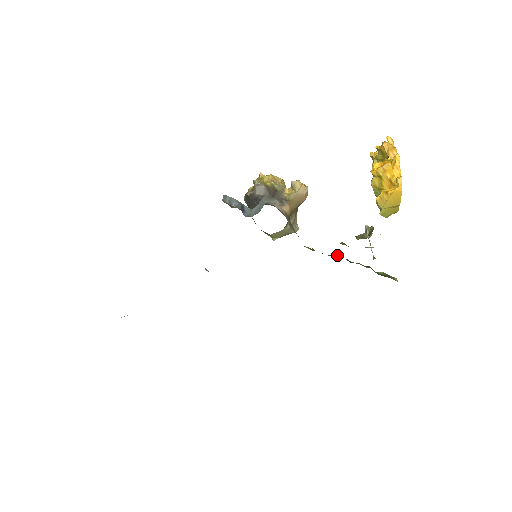
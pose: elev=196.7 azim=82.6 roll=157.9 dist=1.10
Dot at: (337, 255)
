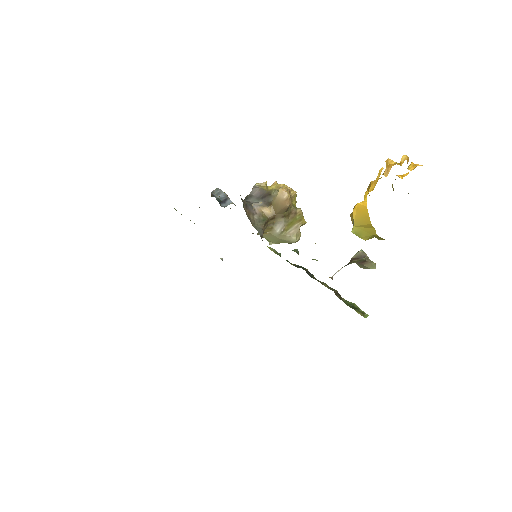
Dot at: occluded
